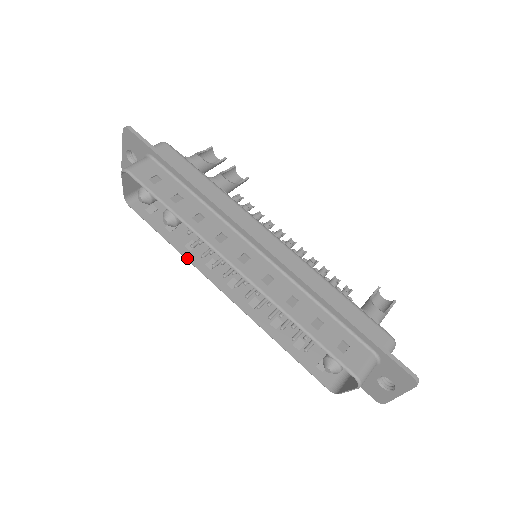
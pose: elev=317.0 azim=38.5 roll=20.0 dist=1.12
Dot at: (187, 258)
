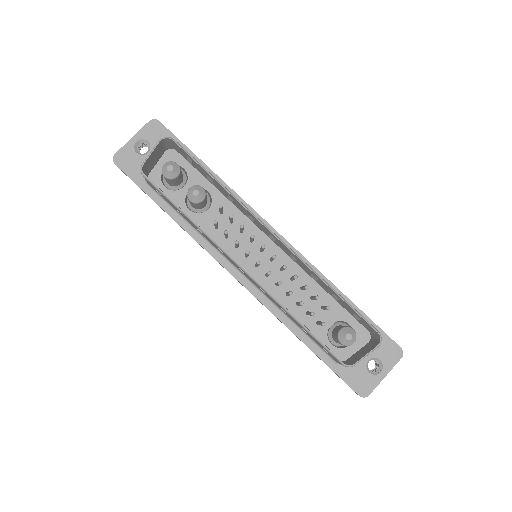
Dot at: (206, 233)
